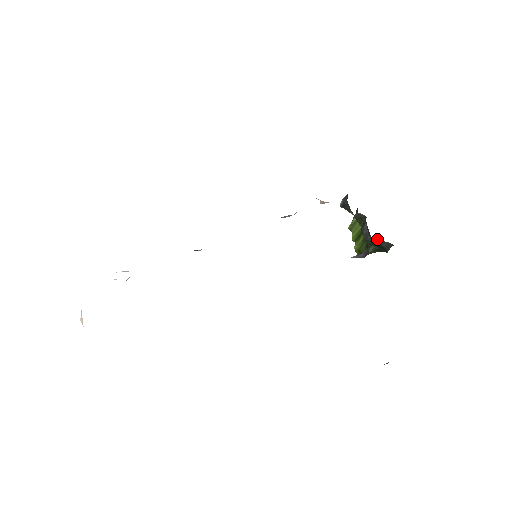
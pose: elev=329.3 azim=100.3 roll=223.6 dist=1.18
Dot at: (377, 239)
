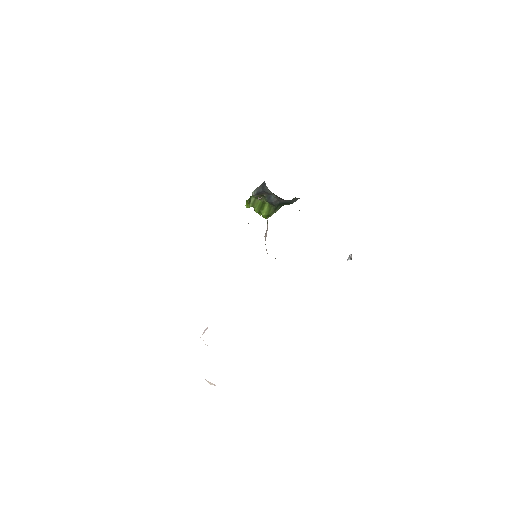
Dot at: occluded
